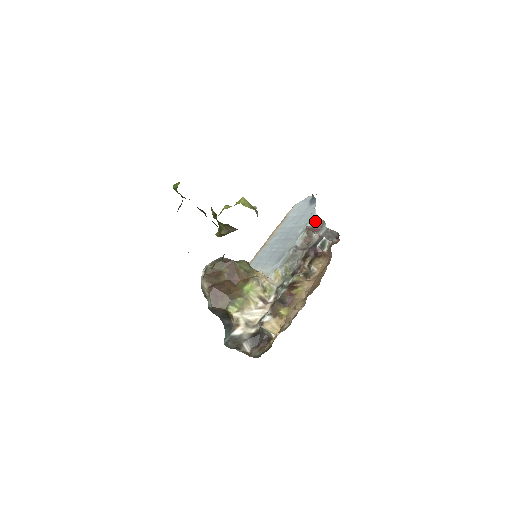
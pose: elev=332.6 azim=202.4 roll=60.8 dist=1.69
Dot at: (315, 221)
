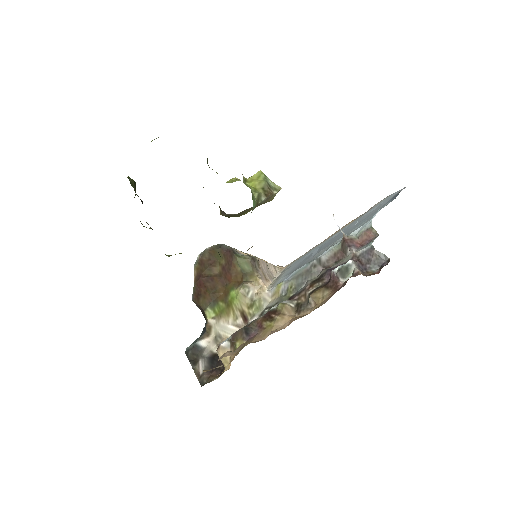
Dot at: (363, 230)
